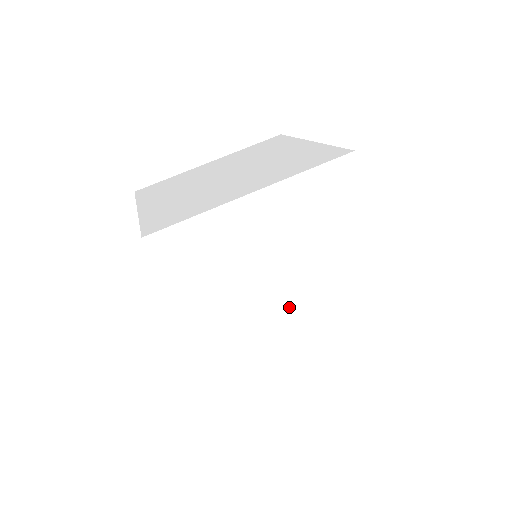
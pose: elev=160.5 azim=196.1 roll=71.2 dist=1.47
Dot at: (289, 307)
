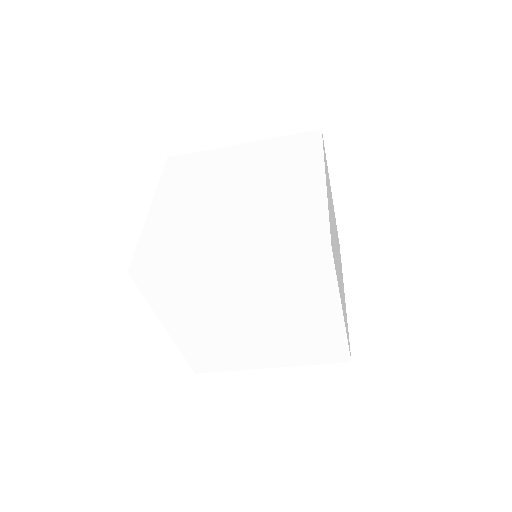
Dot at: (337, 256)
